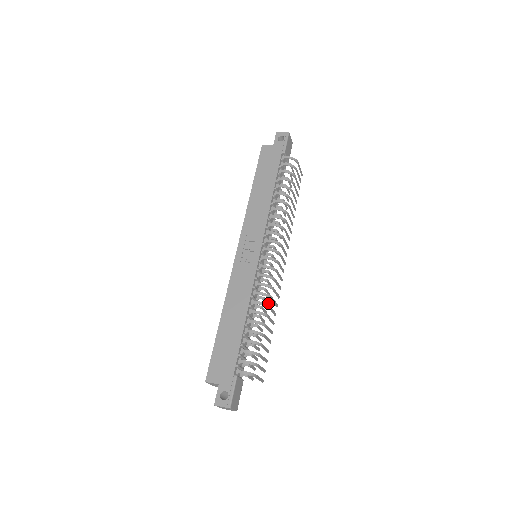
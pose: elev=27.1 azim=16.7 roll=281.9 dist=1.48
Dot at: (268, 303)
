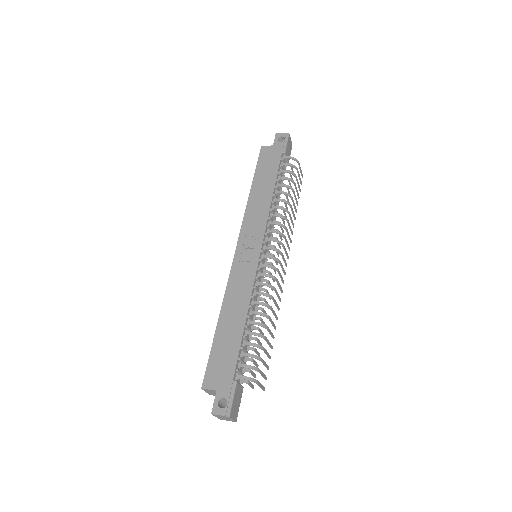
Dot at: occluded
